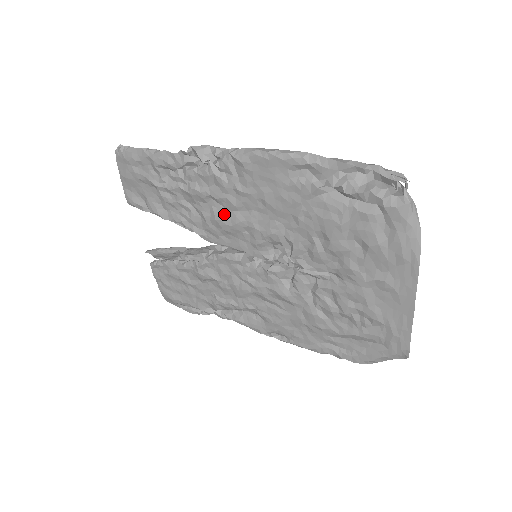
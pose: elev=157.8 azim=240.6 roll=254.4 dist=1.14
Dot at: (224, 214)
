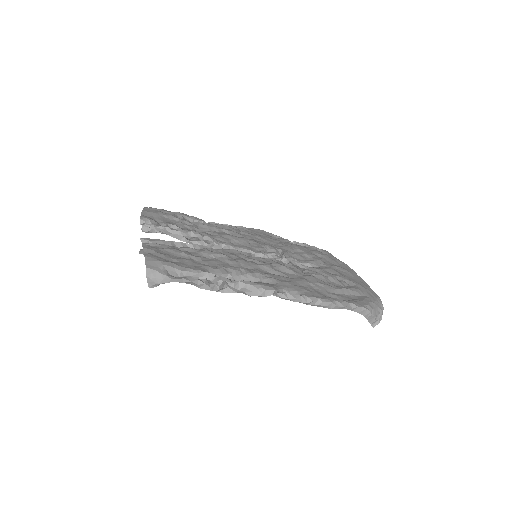
Dot at: (233, 235)
